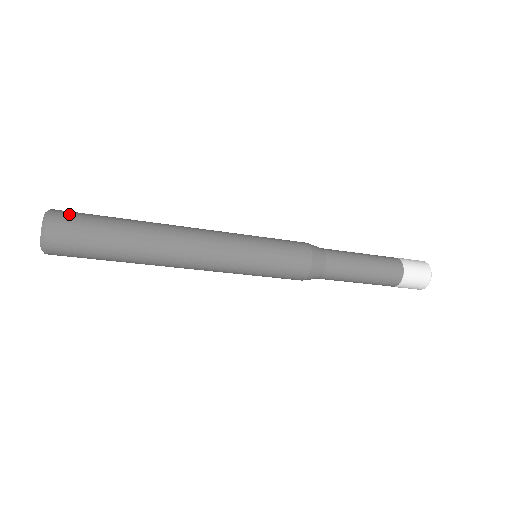
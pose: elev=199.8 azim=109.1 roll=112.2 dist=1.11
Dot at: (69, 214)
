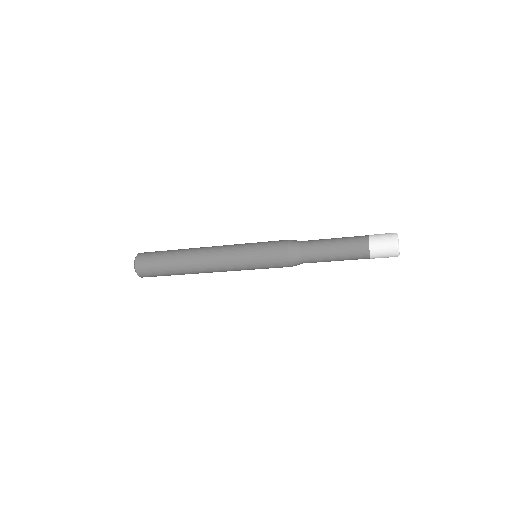
Dot at: occluded
